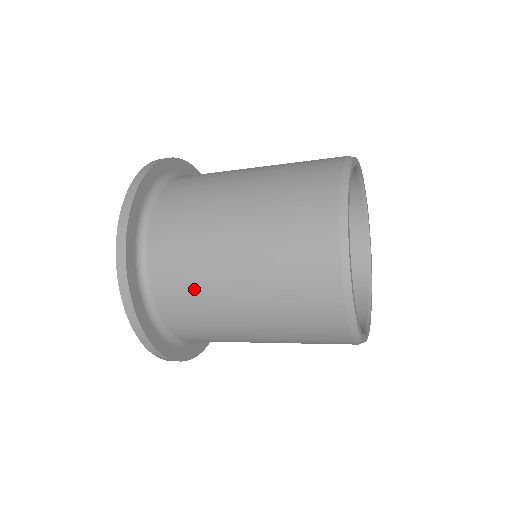
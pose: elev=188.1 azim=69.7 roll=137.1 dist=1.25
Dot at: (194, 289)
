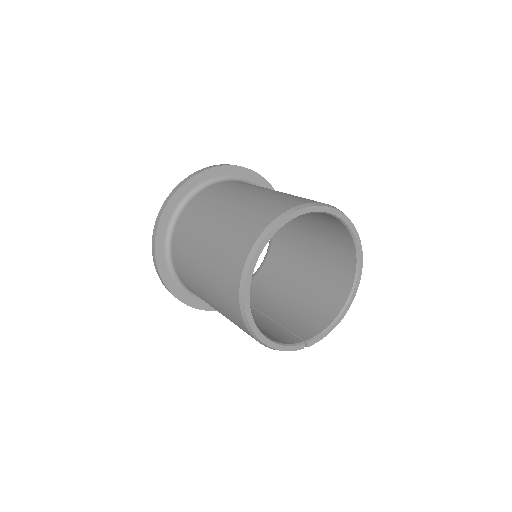
Dot at: (189, 237)
